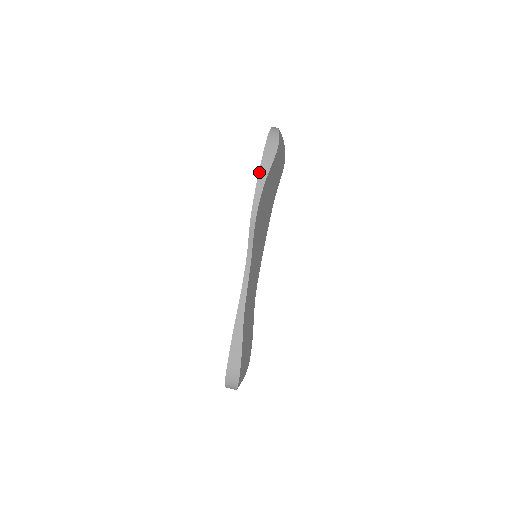
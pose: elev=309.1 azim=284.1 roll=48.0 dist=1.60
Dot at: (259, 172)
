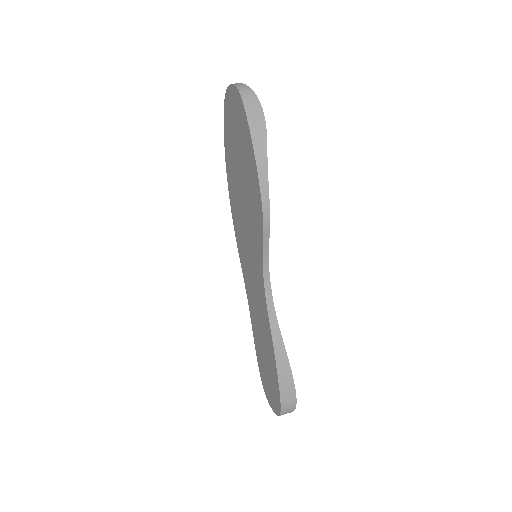
Dot at: (255, 155)
